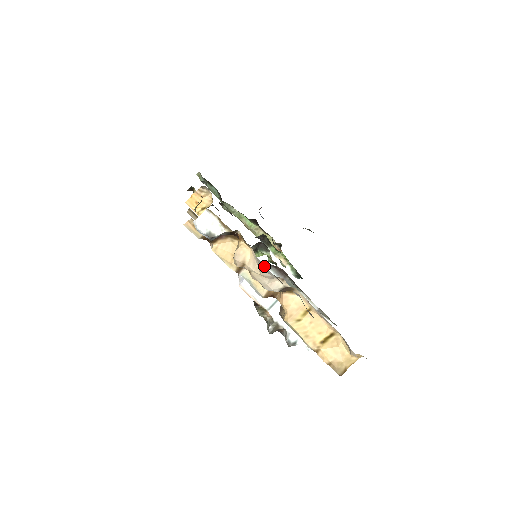
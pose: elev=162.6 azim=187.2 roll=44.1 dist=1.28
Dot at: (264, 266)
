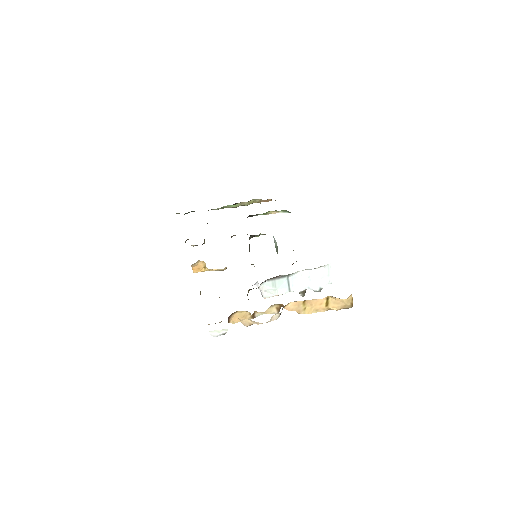
Dot at: occluded
